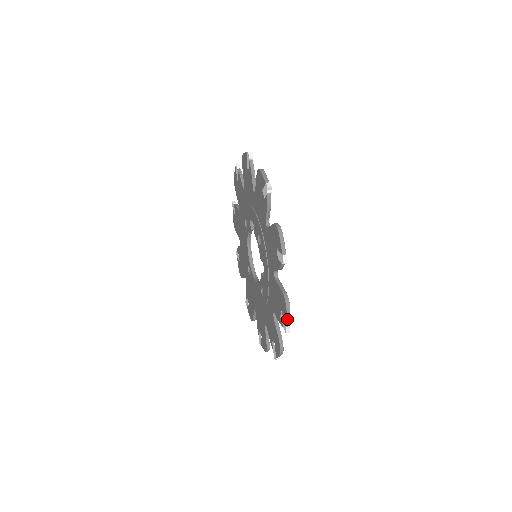
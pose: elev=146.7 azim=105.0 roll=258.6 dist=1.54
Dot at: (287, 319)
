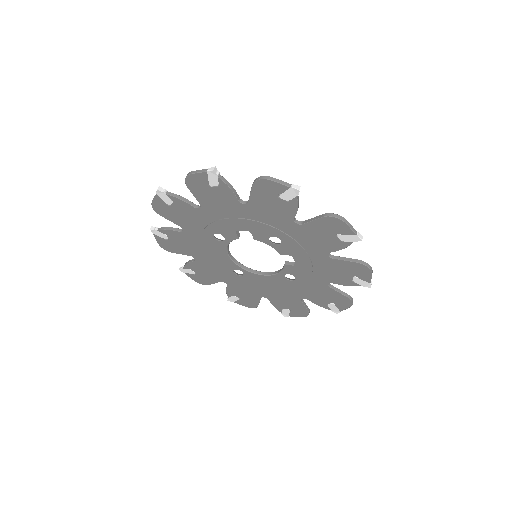
Dot at: (371, 278)
